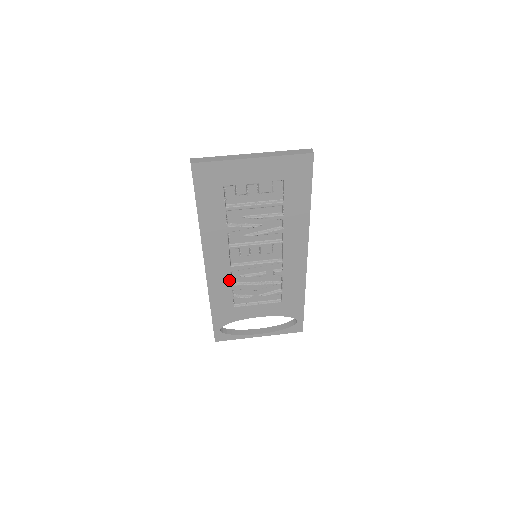
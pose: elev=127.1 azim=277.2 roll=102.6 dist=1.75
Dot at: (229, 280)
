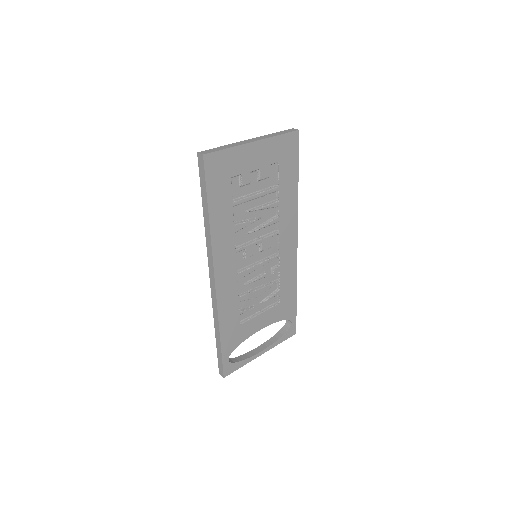
Dot at: (236, 291)
